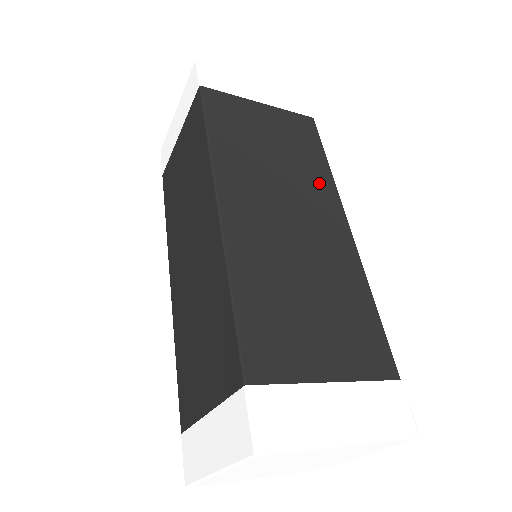
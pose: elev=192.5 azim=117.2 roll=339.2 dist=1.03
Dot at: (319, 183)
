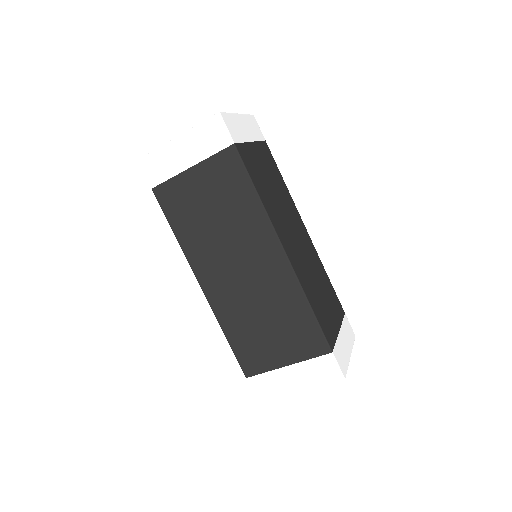
Dot at: (290, 203)
